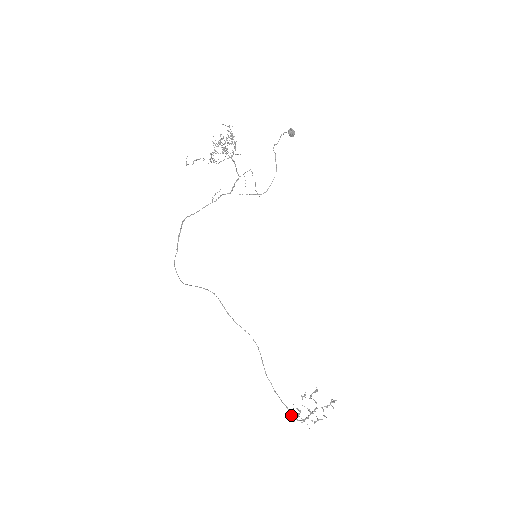
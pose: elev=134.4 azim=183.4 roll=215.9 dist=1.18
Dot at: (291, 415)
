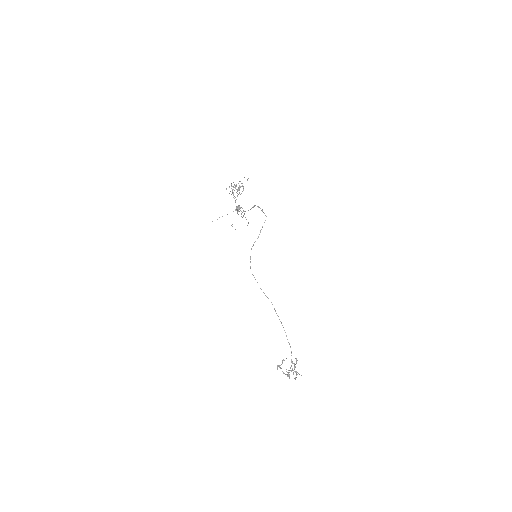
Dot at: (290, 368)
